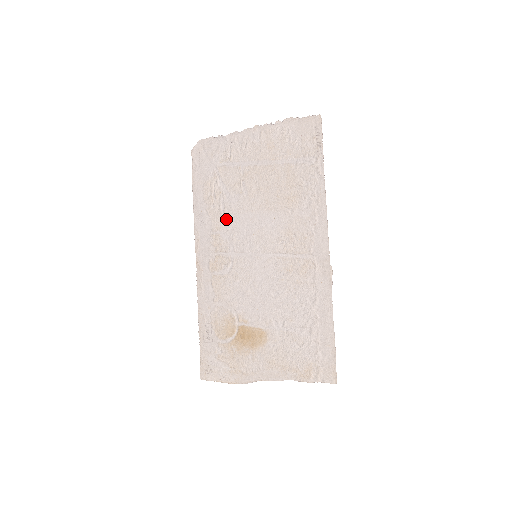
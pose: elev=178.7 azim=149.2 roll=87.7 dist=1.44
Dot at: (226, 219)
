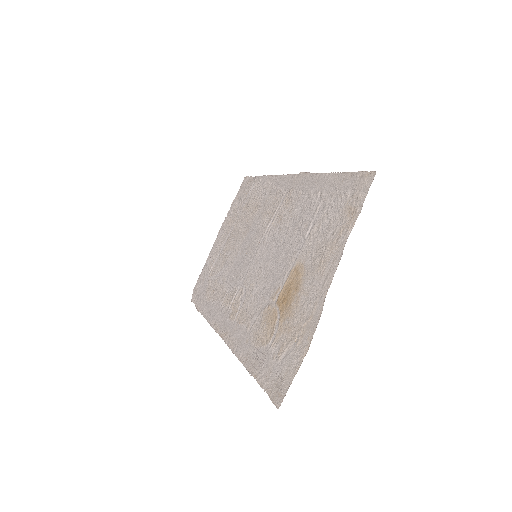
Dot at: (226, 281)
